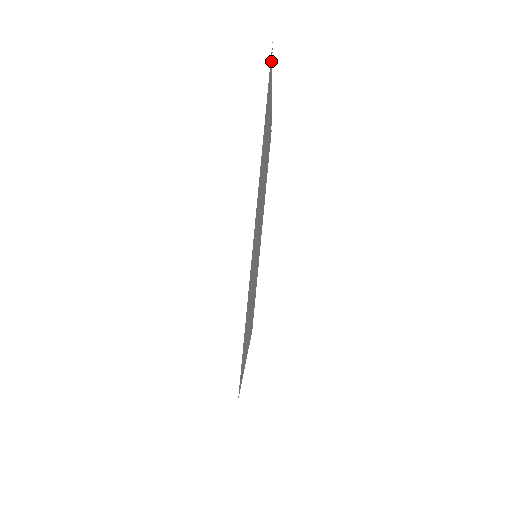
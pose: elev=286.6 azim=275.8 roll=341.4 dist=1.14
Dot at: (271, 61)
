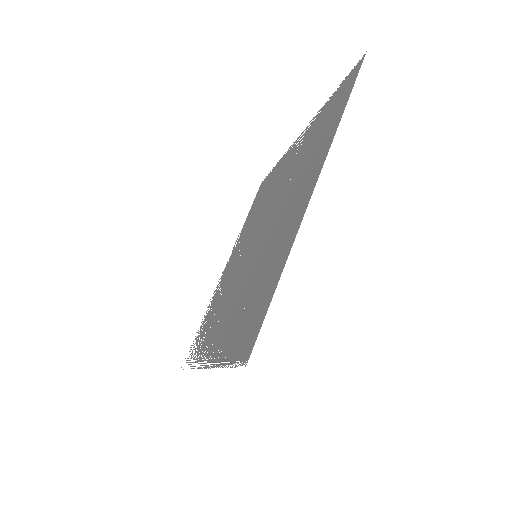
Dot at: (354, 70)
